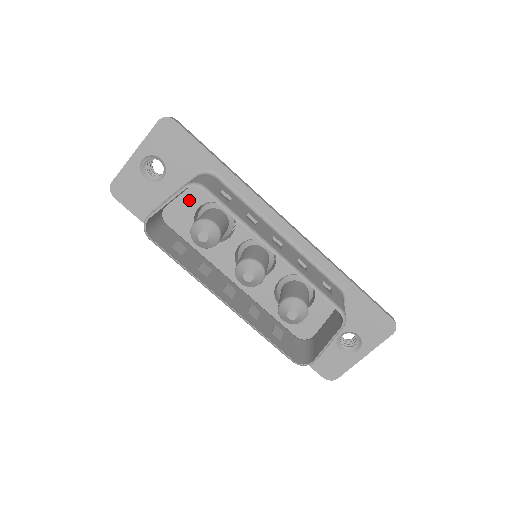
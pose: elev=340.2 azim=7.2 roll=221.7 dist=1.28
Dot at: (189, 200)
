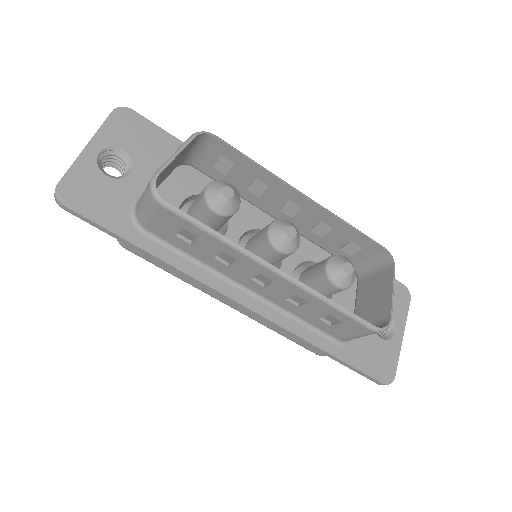
Dot at: (167, 197)
